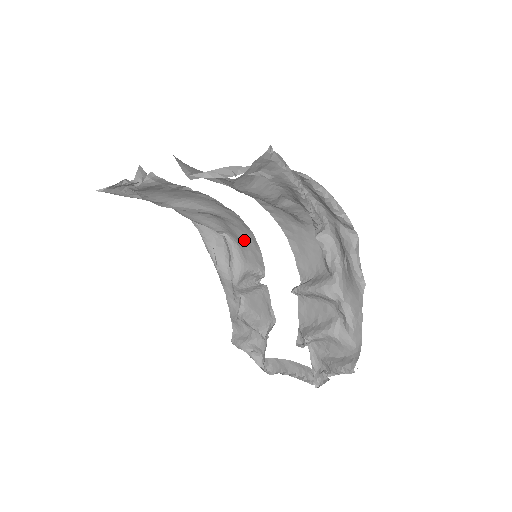
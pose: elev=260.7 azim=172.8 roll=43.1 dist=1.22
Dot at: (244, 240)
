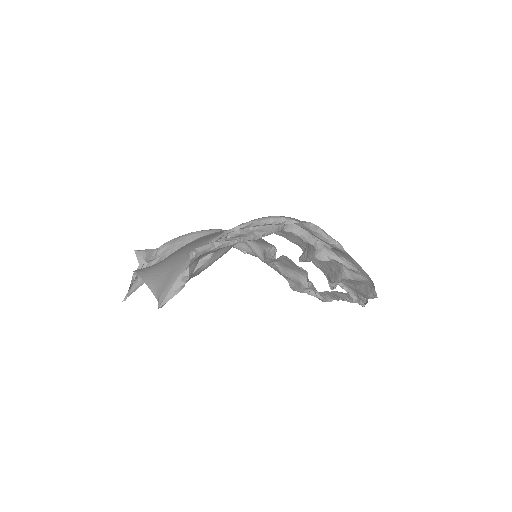
Dot at: occluded
